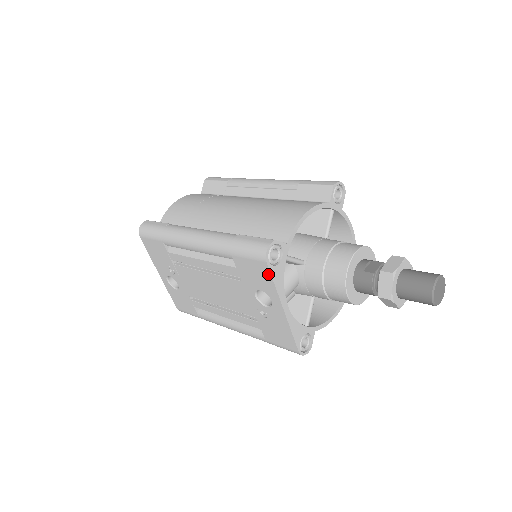
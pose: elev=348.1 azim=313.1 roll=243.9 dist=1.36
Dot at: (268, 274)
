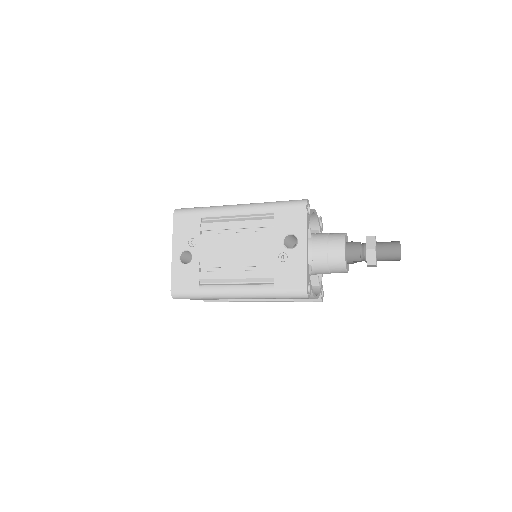
Dot at: (304, 216)
